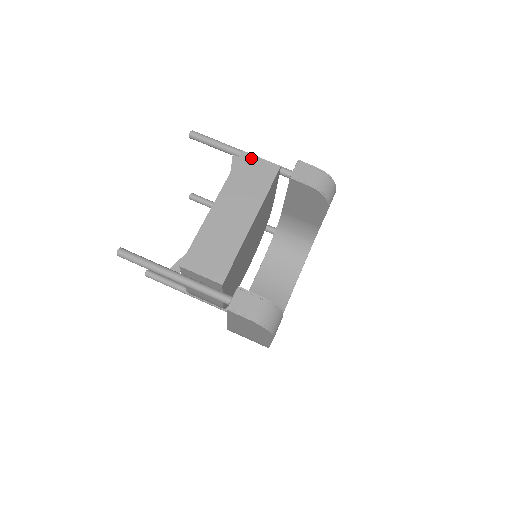
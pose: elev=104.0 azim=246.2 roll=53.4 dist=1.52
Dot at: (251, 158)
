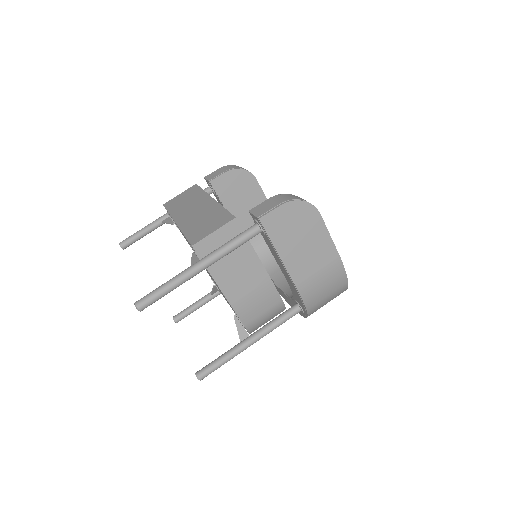
Dot at: (173, 200)
